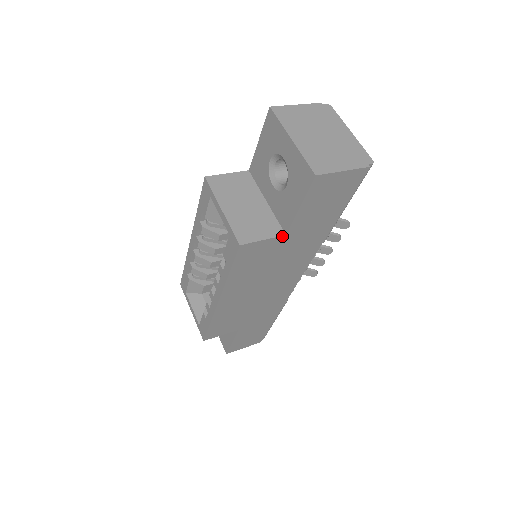
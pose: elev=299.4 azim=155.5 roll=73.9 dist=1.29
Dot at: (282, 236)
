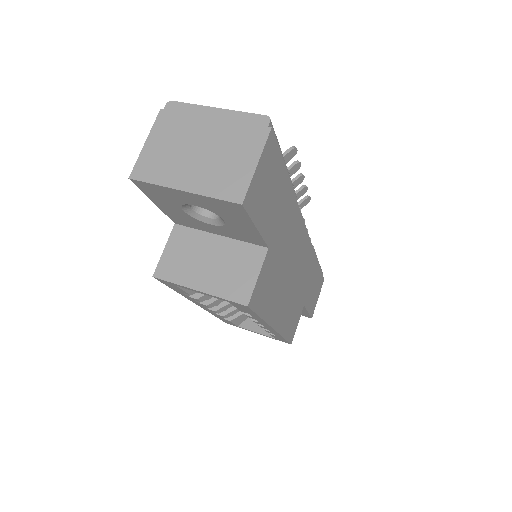
Dot at: (267, 253)
